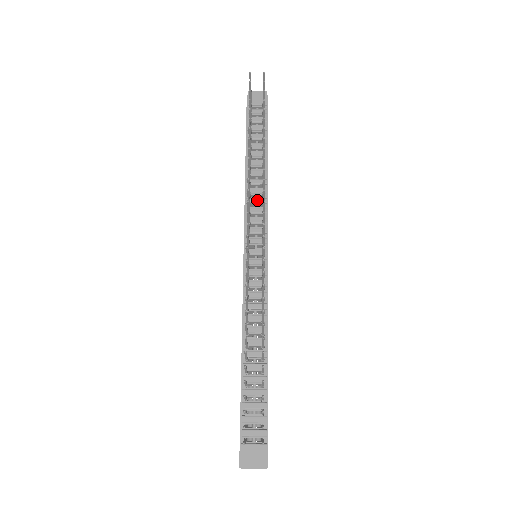
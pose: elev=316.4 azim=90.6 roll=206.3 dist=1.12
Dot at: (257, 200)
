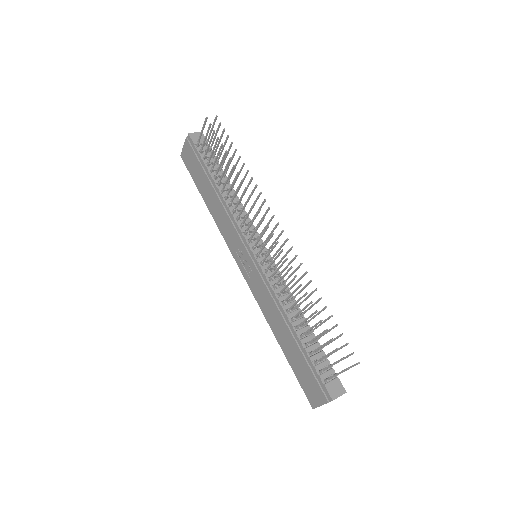
Dot at: occluded
